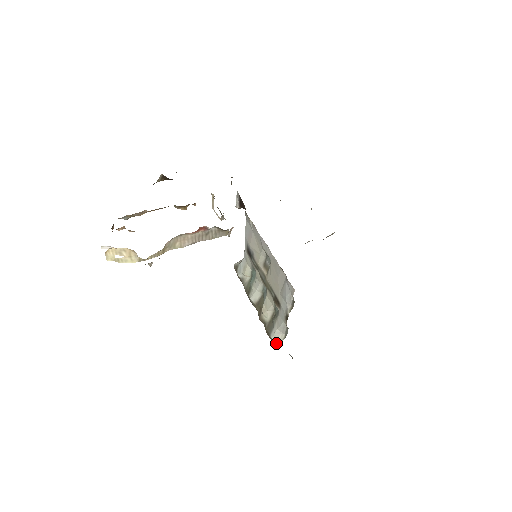
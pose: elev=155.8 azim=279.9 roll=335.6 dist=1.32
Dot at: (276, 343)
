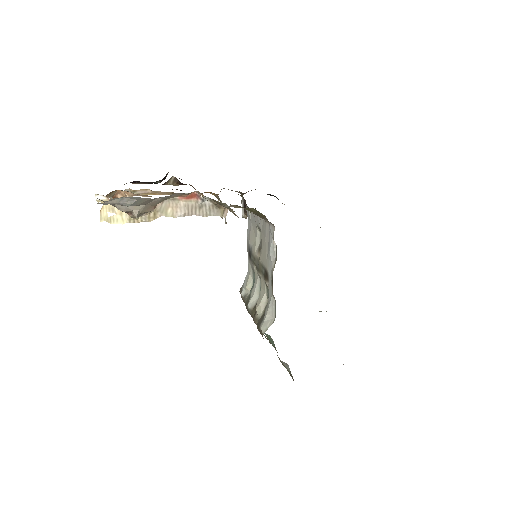
Dot at: (265, 331)
